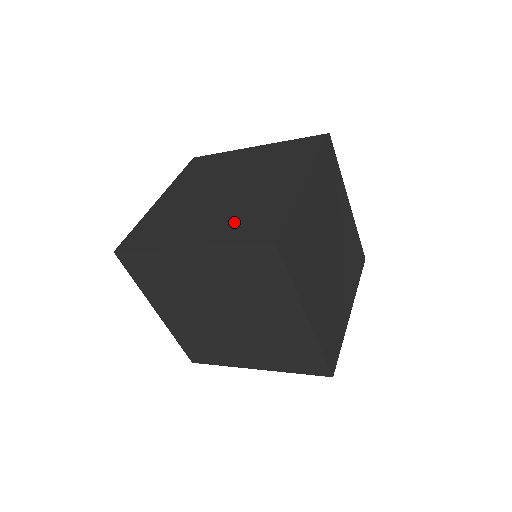
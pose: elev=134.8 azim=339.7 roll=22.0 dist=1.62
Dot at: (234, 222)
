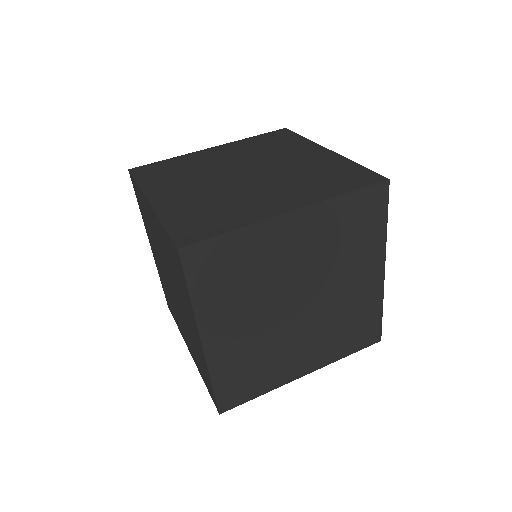
Dot at: (312, 183)
